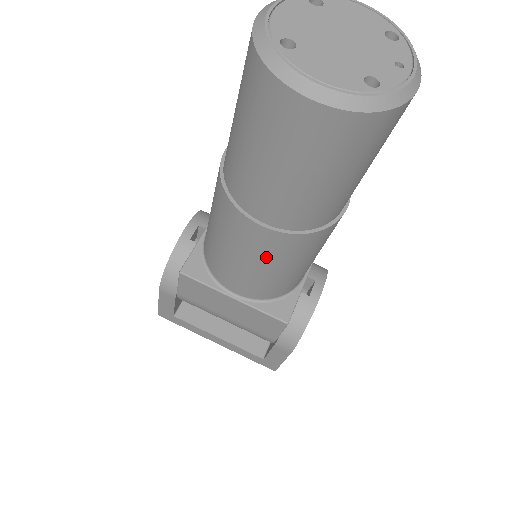
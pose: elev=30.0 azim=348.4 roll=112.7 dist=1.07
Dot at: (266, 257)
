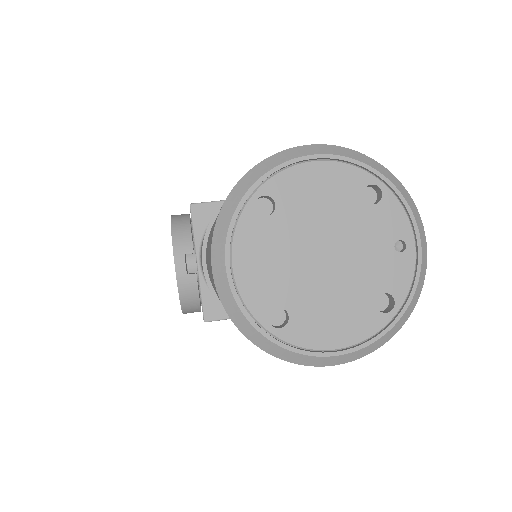
Dot at: occluded
